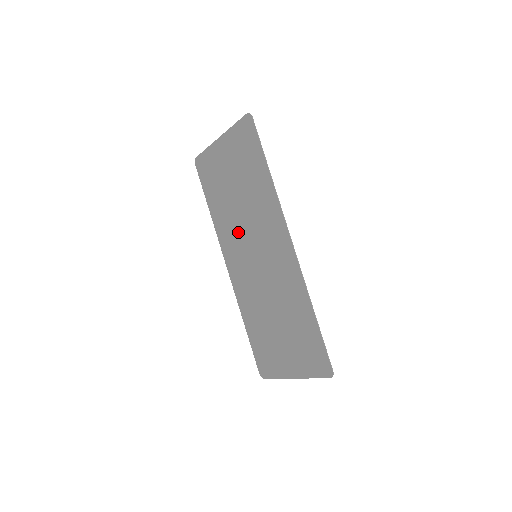
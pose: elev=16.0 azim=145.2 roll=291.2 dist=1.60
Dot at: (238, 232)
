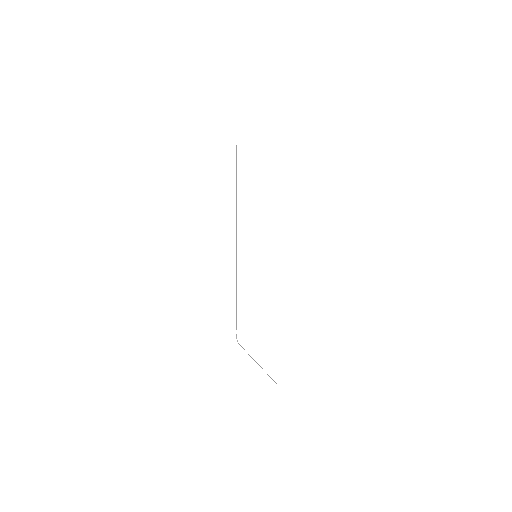
Dot at: occluded
